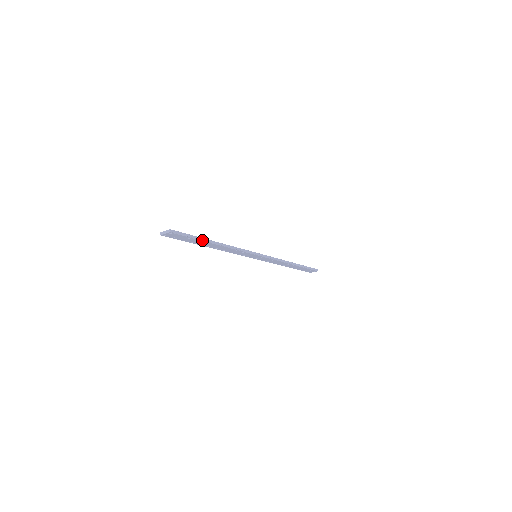
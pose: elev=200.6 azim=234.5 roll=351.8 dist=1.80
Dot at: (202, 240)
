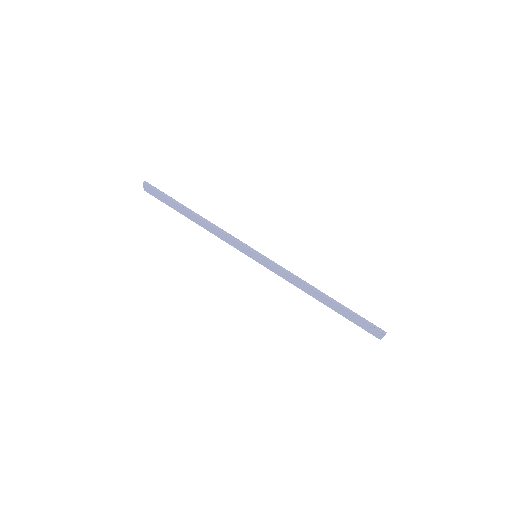
Dot at: (176, 203)
